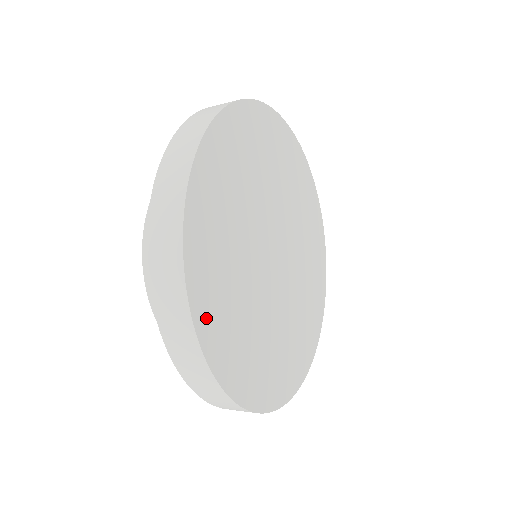
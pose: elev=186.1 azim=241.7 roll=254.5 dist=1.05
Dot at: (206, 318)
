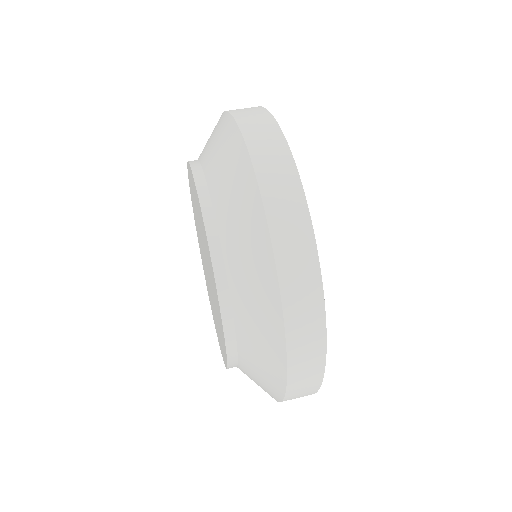
Dot at: occluded
